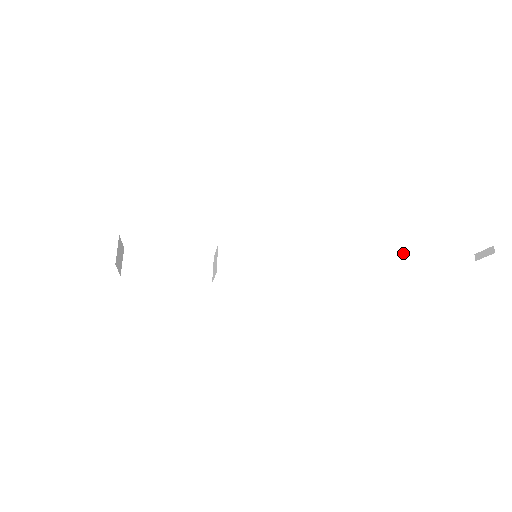
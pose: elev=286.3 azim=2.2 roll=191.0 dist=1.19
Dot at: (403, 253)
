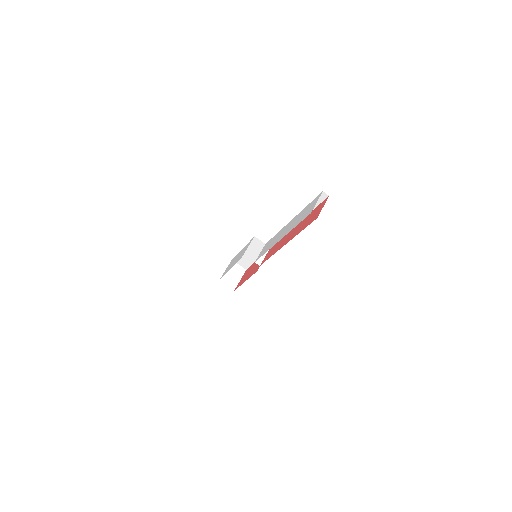
Dot at: occluded
